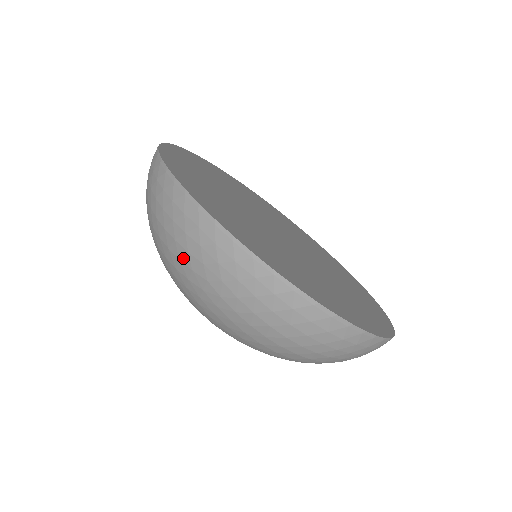
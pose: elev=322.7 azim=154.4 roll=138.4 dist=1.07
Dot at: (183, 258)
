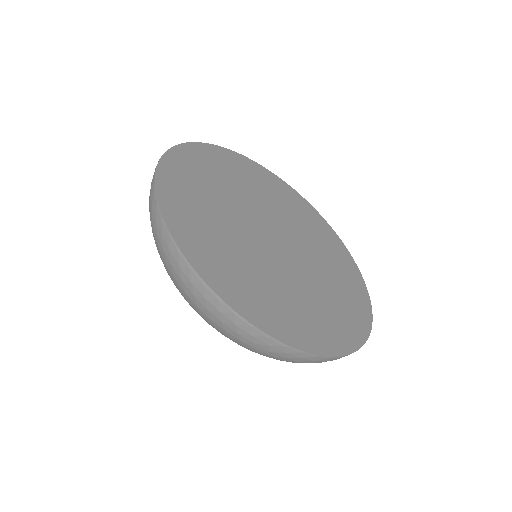
Dot at: (234, 340)
